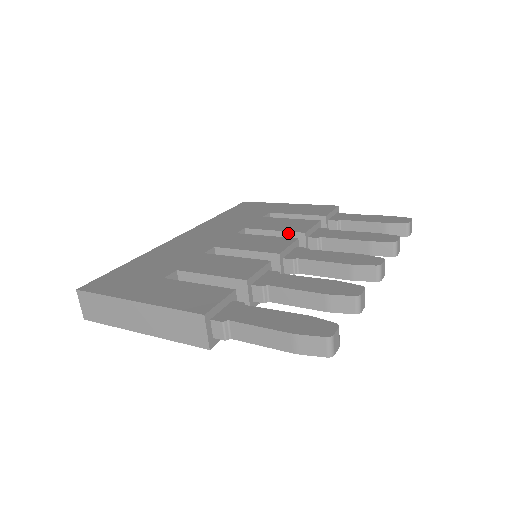
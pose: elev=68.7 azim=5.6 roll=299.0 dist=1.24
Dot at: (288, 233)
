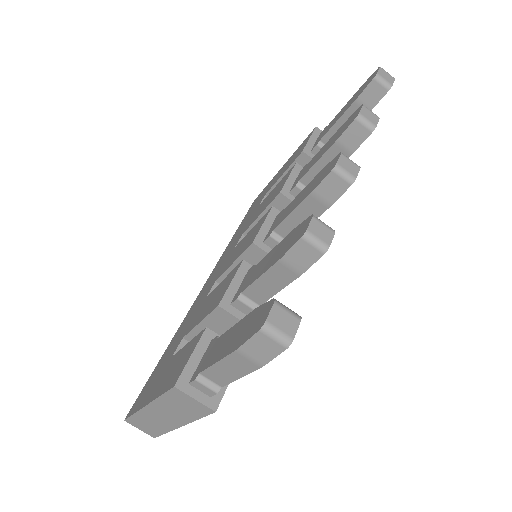
Dot at: (270, 206)
